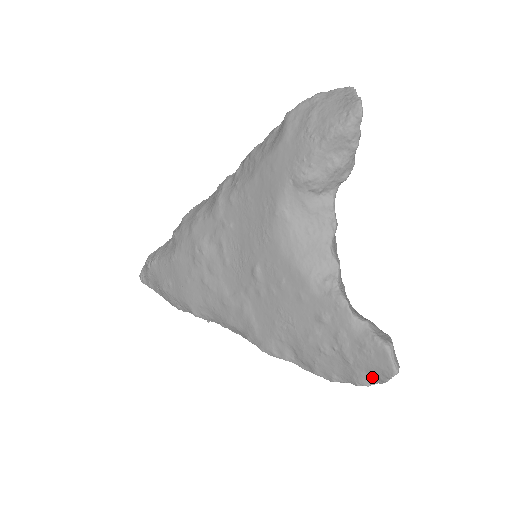
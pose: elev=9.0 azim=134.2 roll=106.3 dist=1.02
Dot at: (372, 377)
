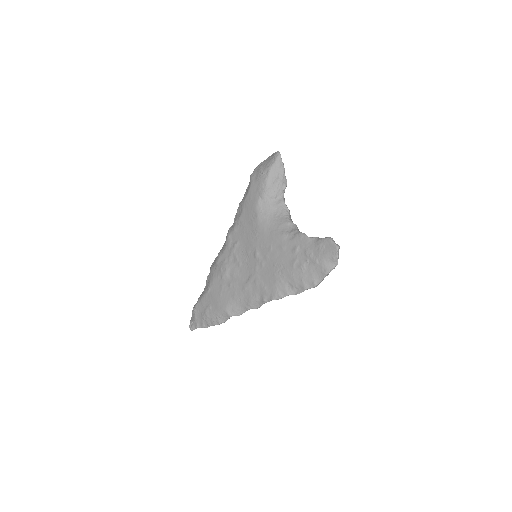
Dot at: (330, 263)
